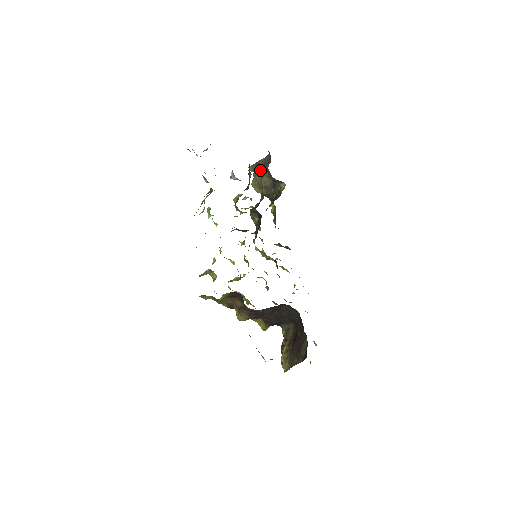
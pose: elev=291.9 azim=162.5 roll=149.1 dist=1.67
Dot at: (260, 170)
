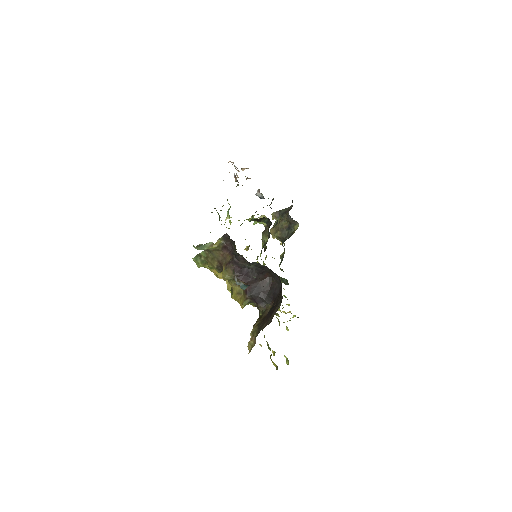
Dot at: (281, 216)
